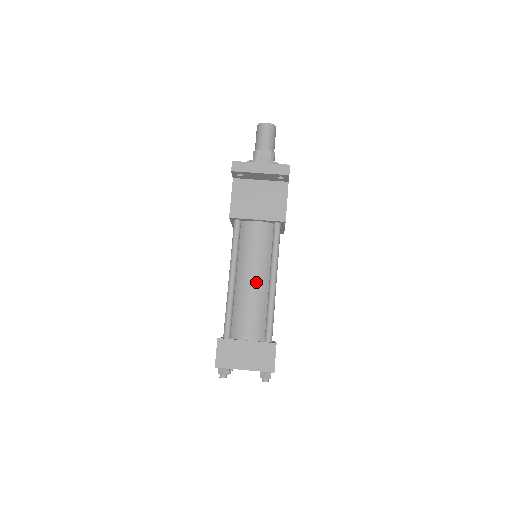
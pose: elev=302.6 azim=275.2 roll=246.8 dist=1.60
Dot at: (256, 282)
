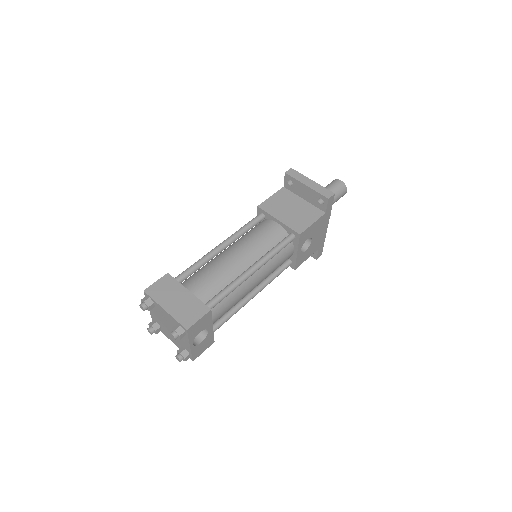
Dot at: (238, 259)
